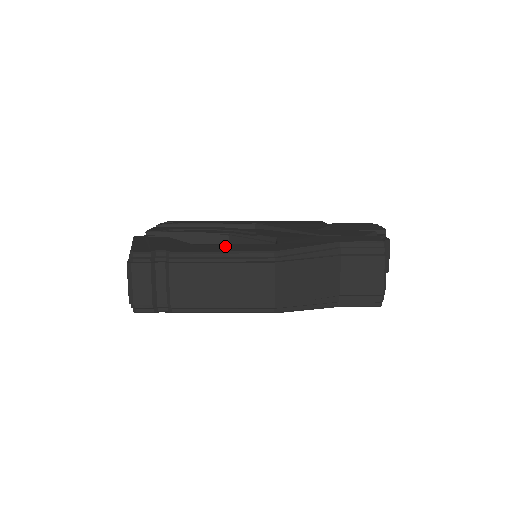
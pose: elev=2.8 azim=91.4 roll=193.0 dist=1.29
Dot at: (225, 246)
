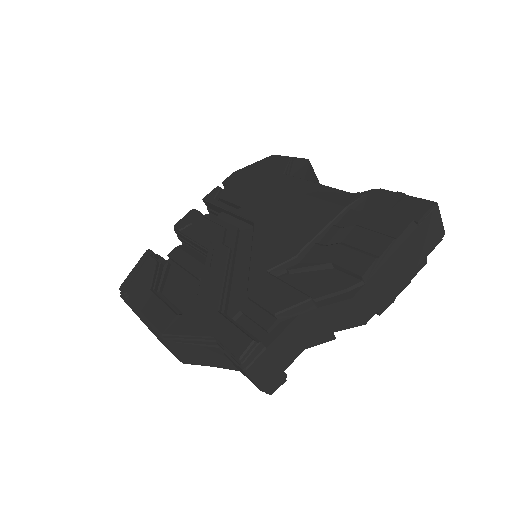
Dot at: (155, 303)
